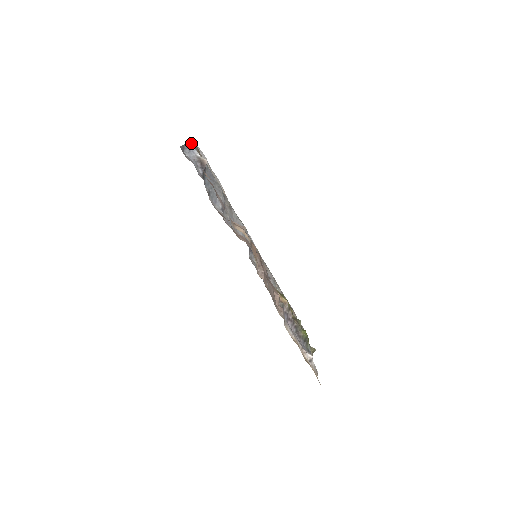
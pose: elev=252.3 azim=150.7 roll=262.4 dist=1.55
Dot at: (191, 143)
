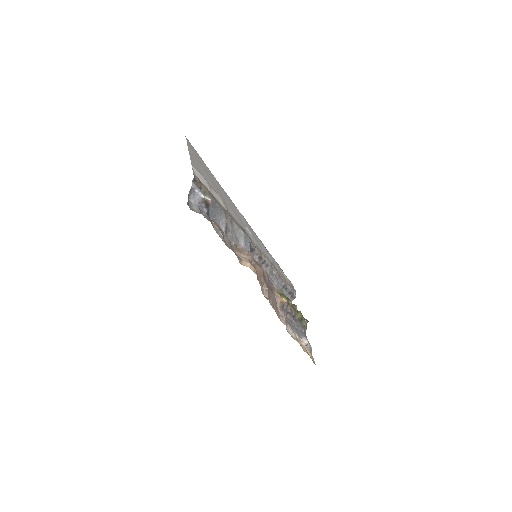
Dot at: (193, 181)
